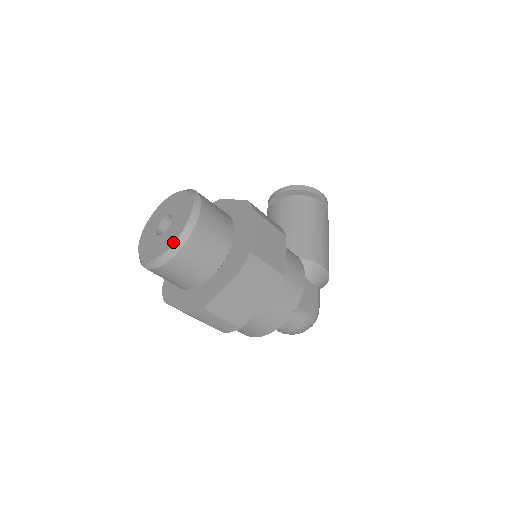
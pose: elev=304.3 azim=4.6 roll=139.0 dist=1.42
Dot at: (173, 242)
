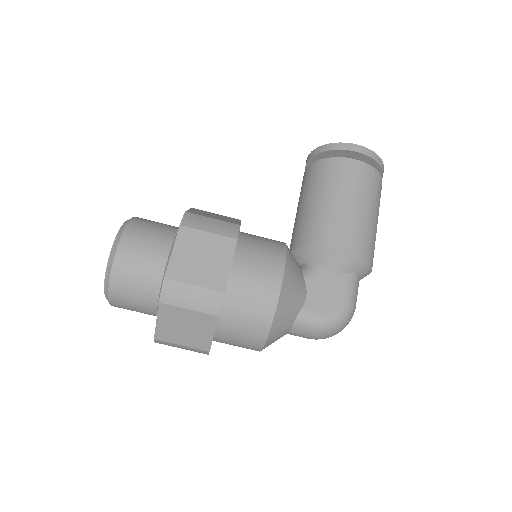
Dot at: (104, 282)
